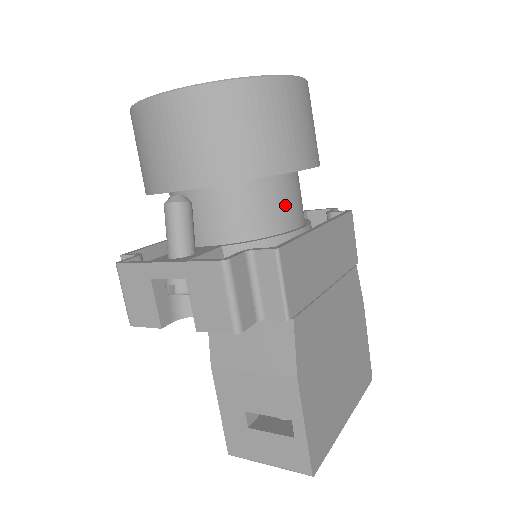
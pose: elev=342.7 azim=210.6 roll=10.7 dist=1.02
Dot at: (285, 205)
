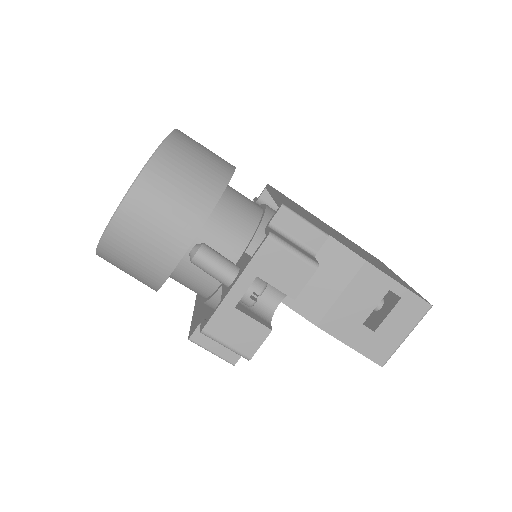
Dot at: (245, 201)
